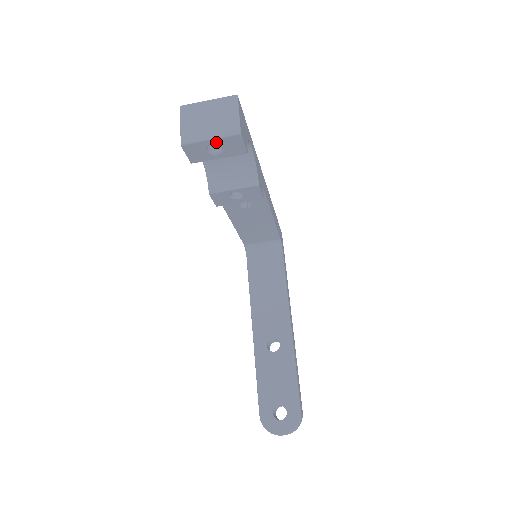
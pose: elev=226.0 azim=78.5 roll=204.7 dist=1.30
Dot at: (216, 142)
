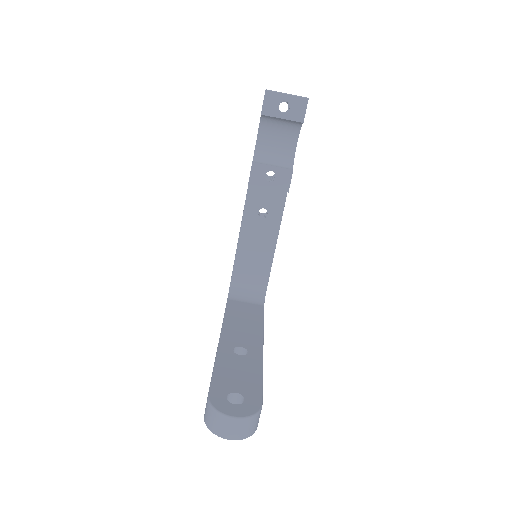
Dot at: (289, 99)
